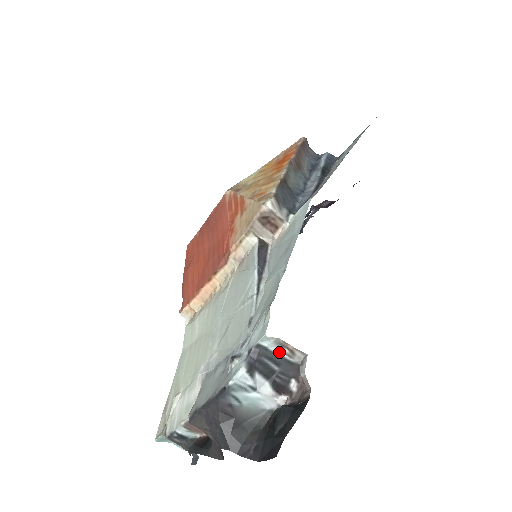
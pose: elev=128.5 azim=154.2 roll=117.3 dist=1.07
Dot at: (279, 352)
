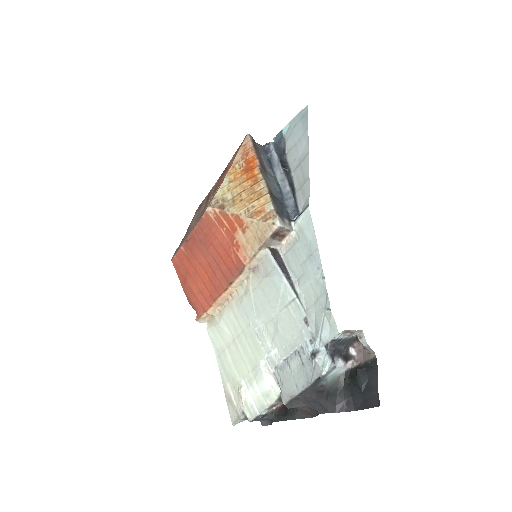
Dot at: (343, 337)
